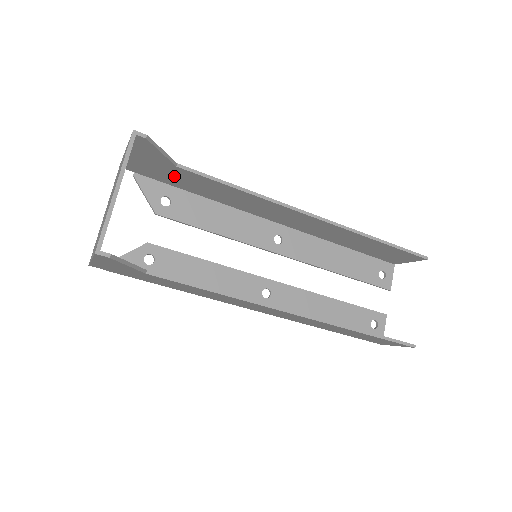
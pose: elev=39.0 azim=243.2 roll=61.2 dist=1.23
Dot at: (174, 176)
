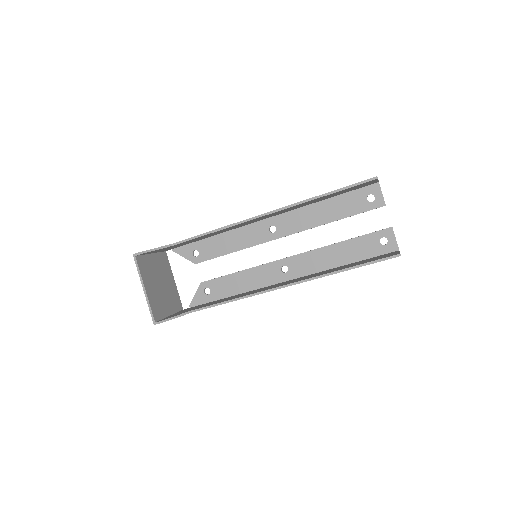
Dot at: occluded
